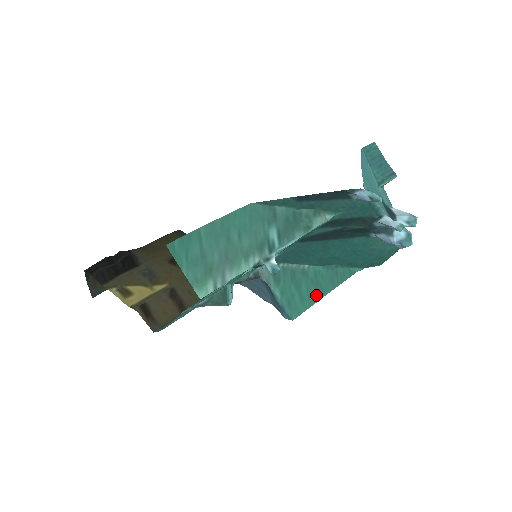
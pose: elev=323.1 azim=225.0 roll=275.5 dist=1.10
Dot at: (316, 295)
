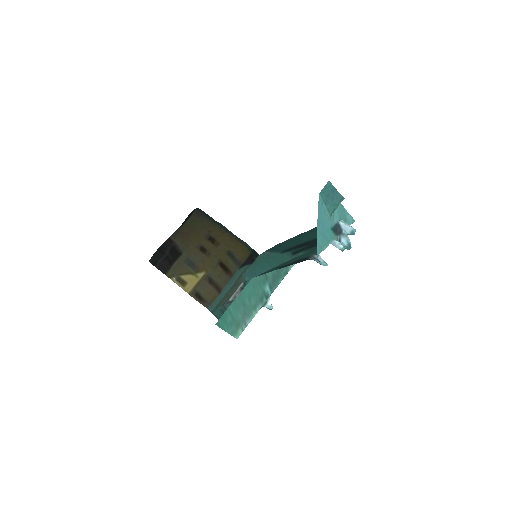
Dot at: occluded
